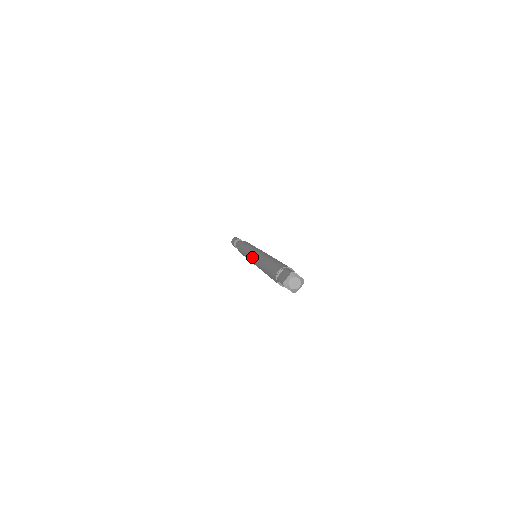
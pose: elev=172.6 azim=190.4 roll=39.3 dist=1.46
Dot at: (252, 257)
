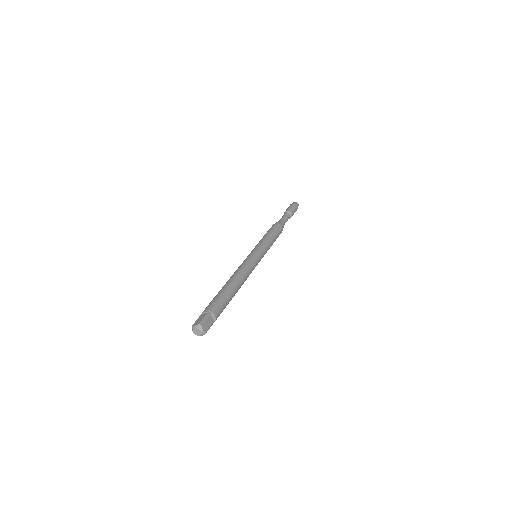
Dot at: (244, 260)
